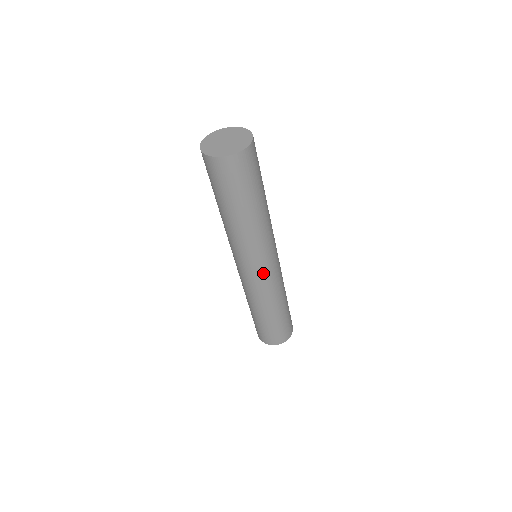
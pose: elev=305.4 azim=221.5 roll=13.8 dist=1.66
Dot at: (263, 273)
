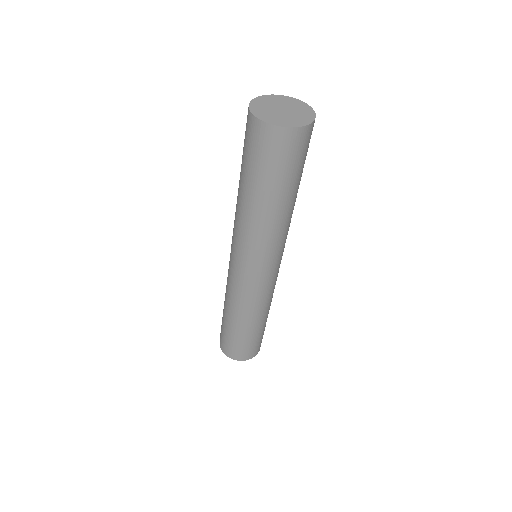
Dot at: (278, 269)
